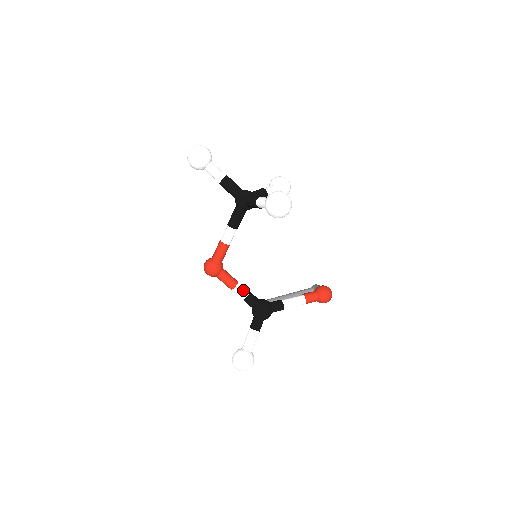
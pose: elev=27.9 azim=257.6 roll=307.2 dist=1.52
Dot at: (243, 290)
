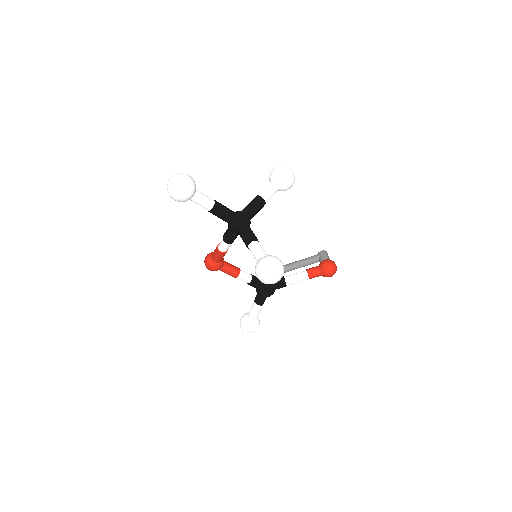
Dot at: (245, 278)
